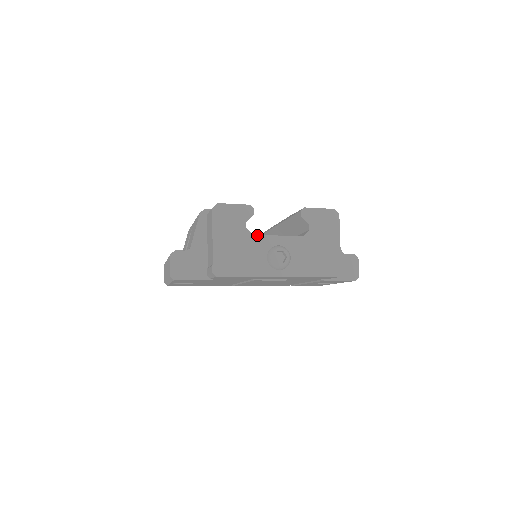
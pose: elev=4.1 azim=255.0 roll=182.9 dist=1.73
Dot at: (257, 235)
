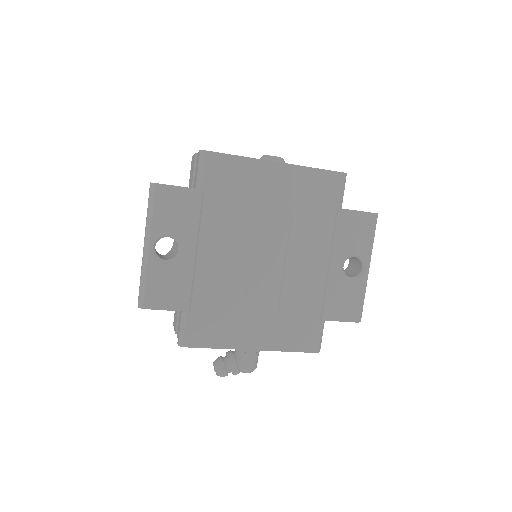
Dot at: occluded
